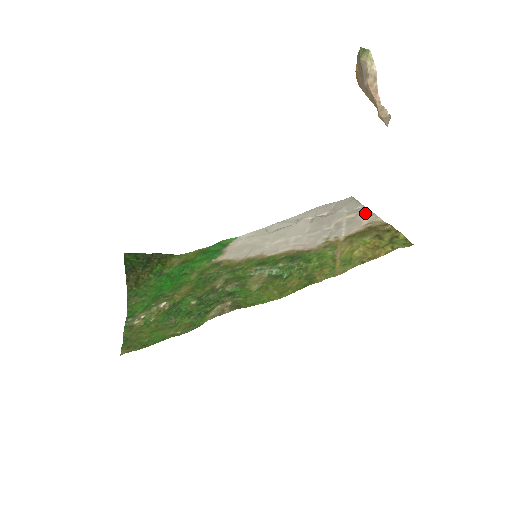
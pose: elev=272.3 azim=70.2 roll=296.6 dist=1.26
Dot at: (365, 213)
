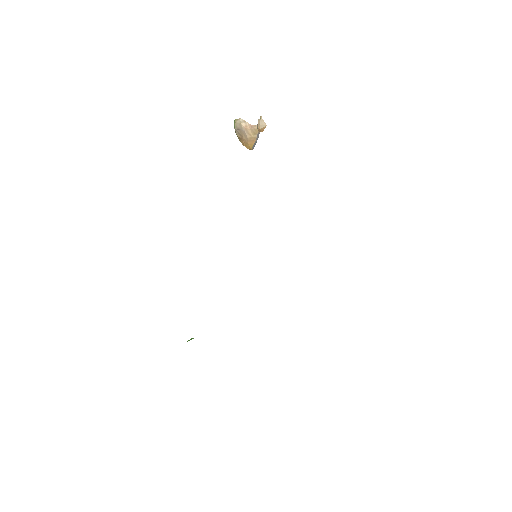
Dot at: occluded
